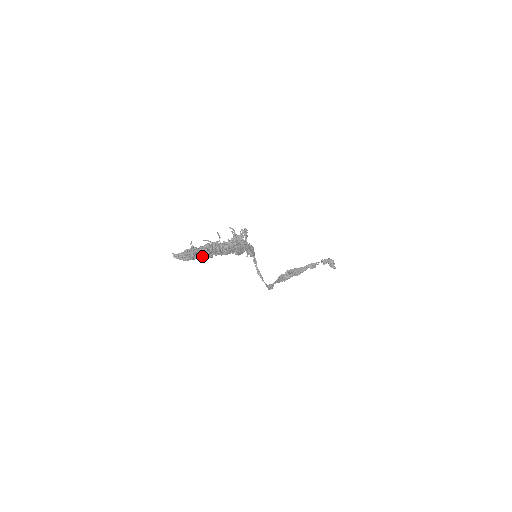
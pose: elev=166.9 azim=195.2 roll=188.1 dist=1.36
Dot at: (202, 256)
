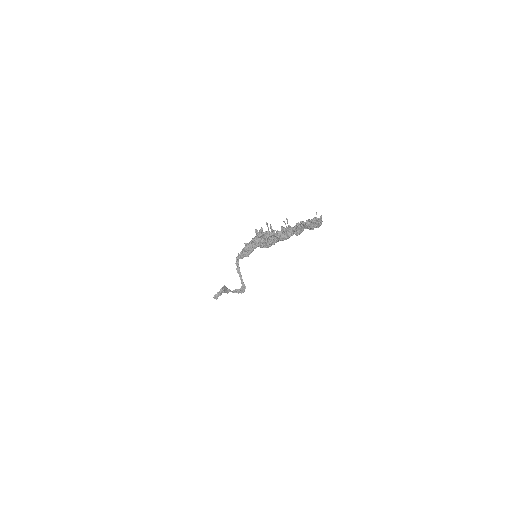
Dot at: (303, 230)
